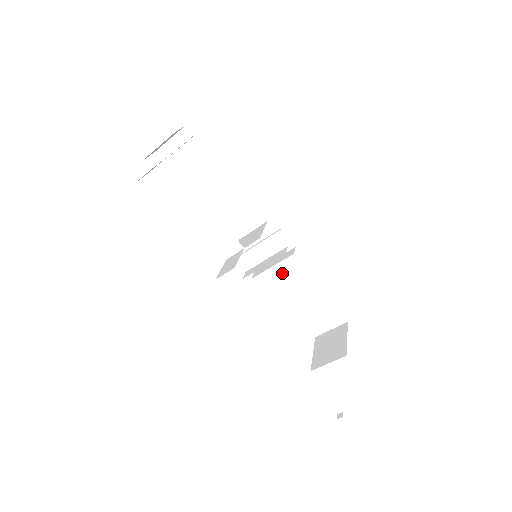
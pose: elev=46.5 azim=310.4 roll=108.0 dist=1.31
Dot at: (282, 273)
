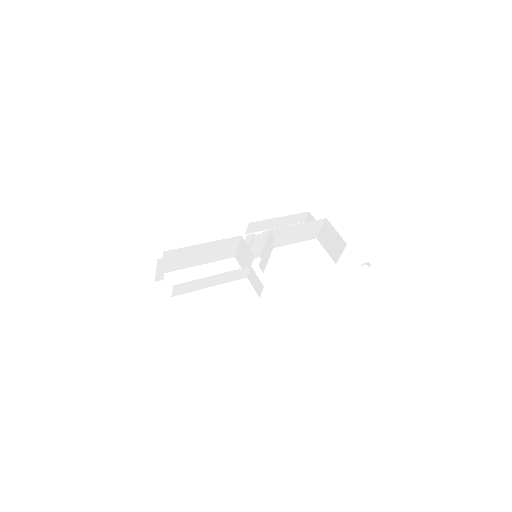
Dot at: occluded
